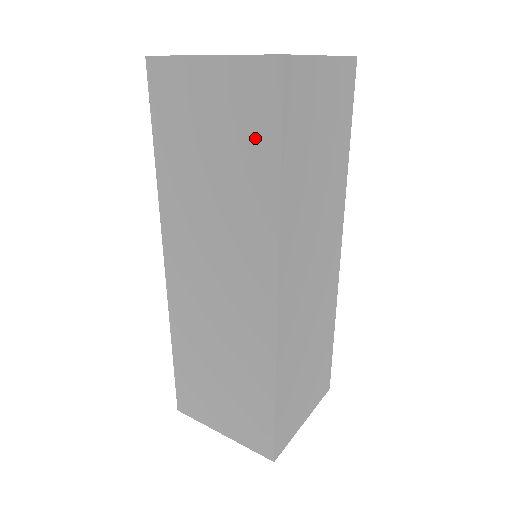
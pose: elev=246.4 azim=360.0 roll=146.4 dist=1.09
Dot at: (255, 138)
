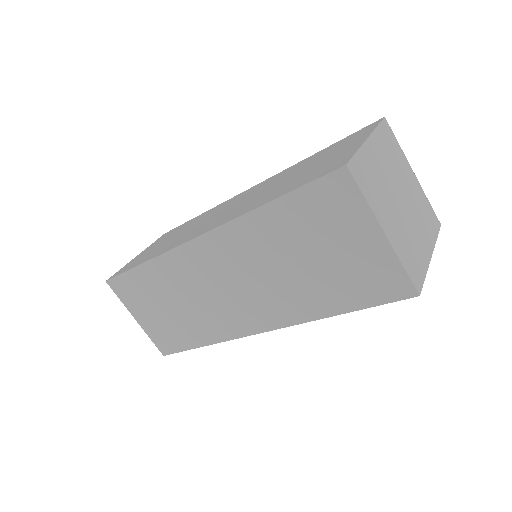
Dot at: (351, 290)
